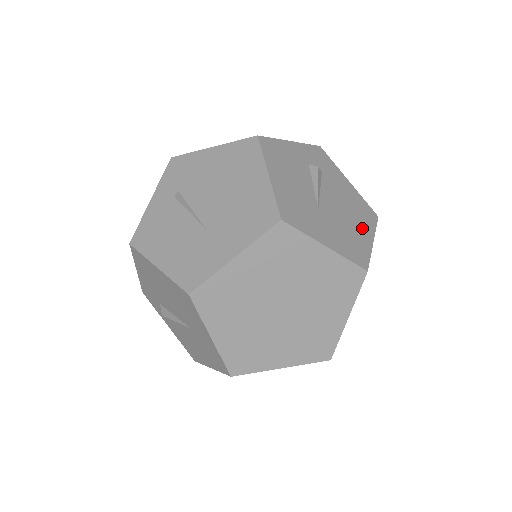
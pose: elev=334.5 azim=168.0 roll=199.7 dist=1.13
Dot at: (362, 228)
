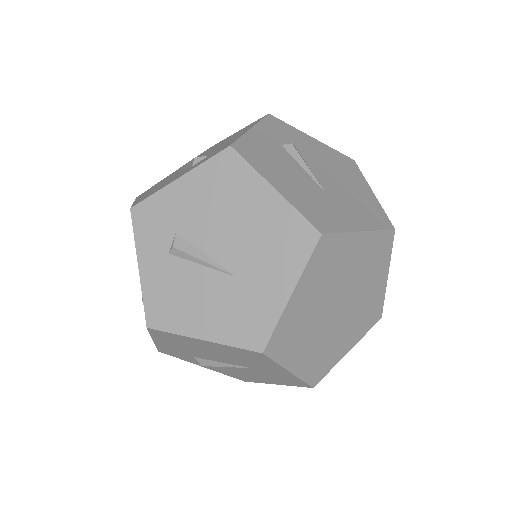
Dot at: (358, 185)
